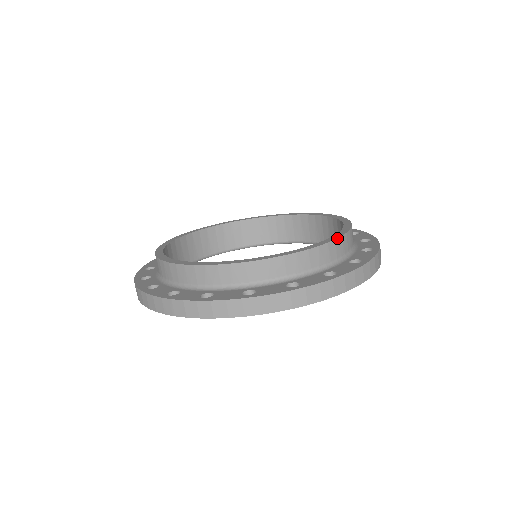
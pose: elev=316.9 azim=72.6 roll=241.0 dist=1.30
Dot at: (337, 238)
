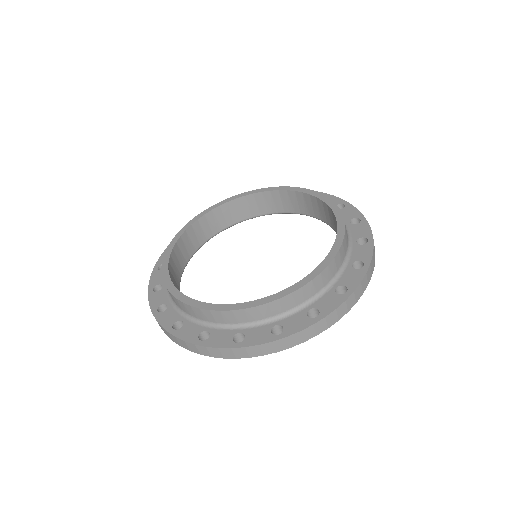
Dot at: (322, 270)
